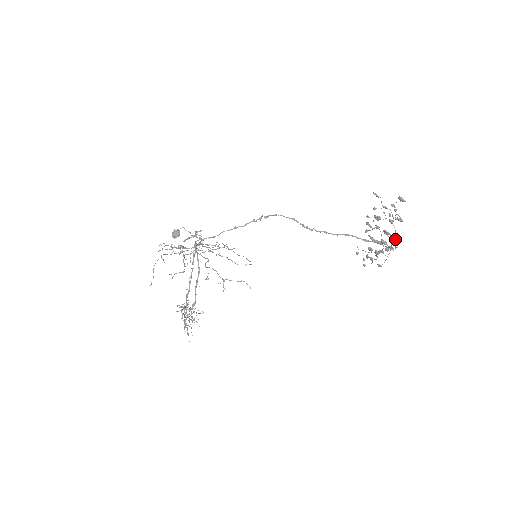
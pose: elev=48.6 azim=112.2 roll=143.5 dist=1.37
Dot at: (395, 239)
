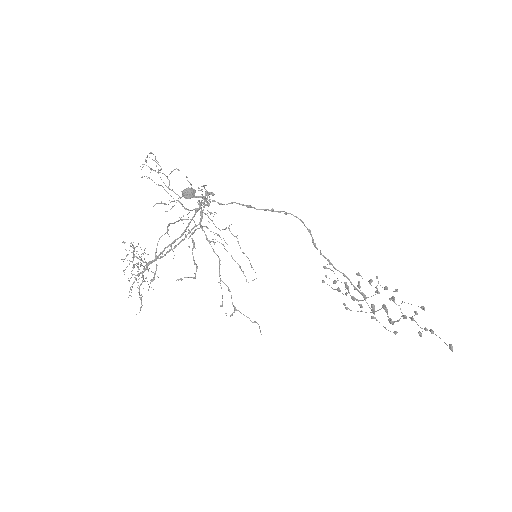
Dot at: occluded
